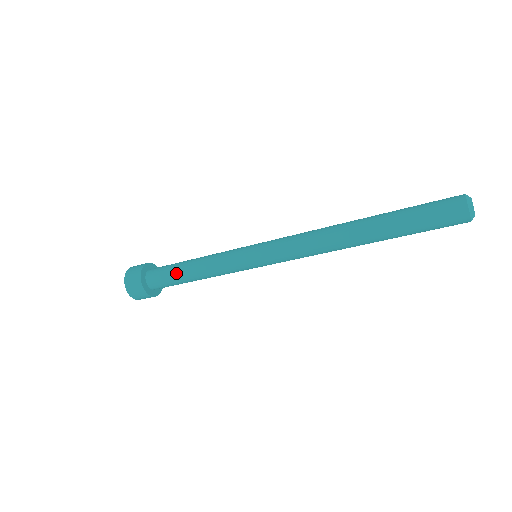
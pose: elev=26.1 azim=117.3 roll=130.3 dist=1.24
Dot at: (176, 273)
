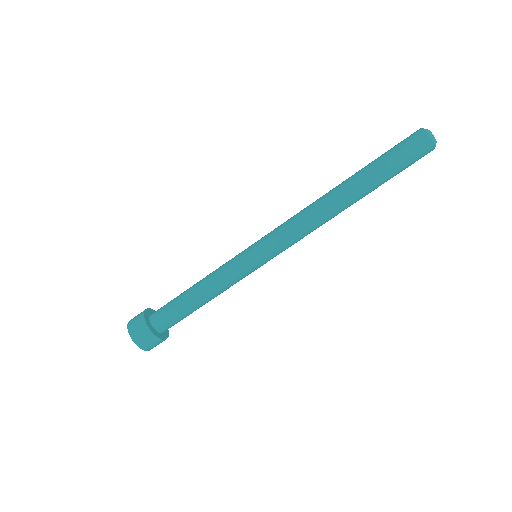
Dot at: (182, 303)
